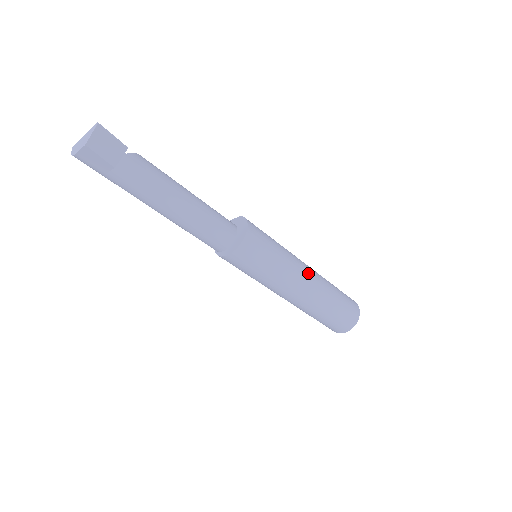
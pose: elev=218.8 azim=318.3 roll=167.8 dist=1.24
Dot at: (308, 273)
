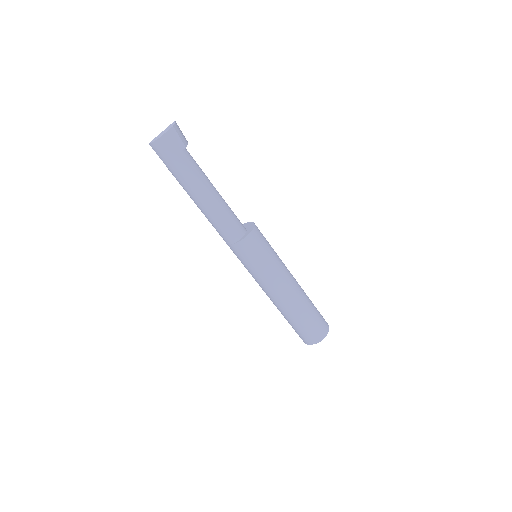
Dot at: occluded
